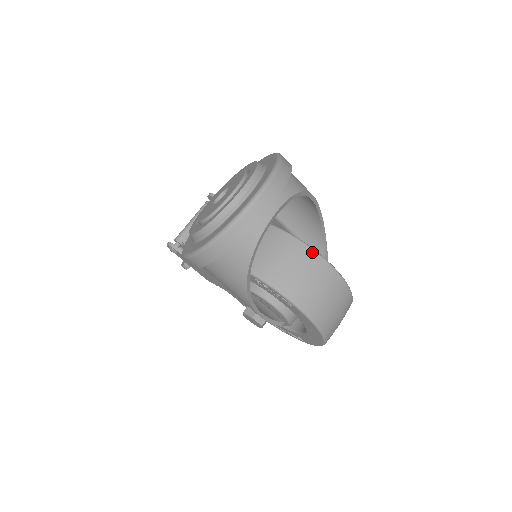
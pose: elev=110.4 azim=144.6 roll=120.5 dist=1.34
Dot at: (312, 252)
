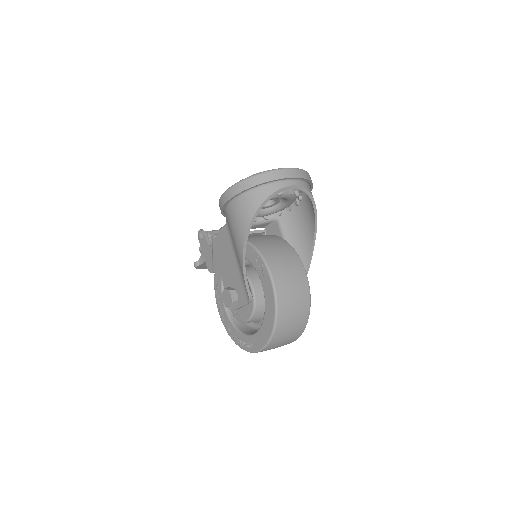
Dot at: (298, 257)
